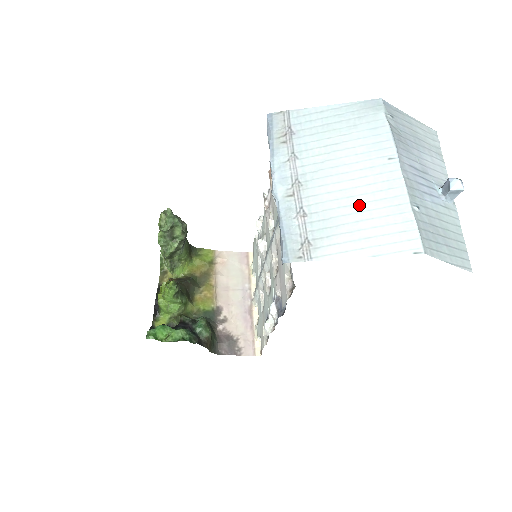
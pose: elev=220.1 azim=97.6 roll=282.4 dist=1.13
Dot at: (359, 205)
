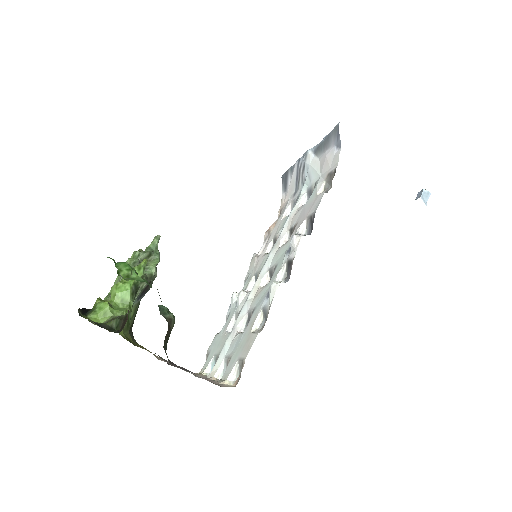
Dot at: occluded
